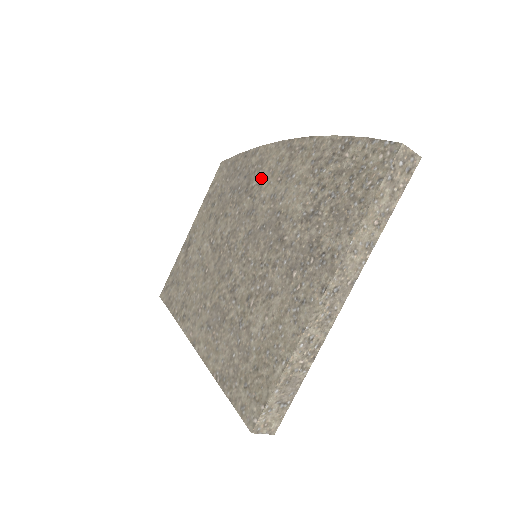
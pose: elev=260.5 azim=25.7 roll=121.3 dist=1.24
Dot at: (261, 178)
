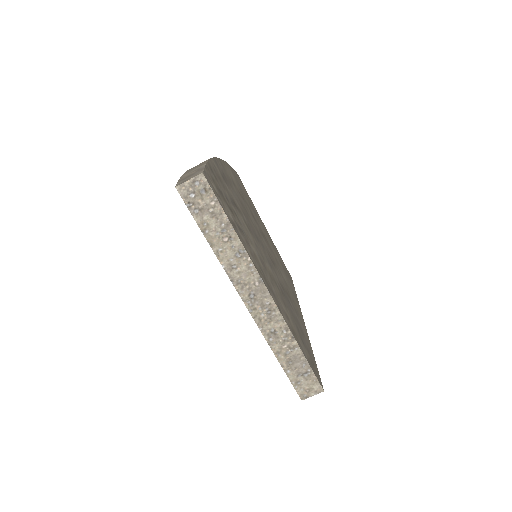
Dot at: occluded
